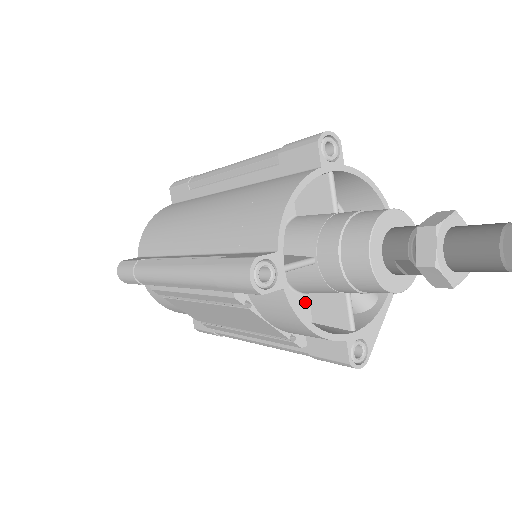
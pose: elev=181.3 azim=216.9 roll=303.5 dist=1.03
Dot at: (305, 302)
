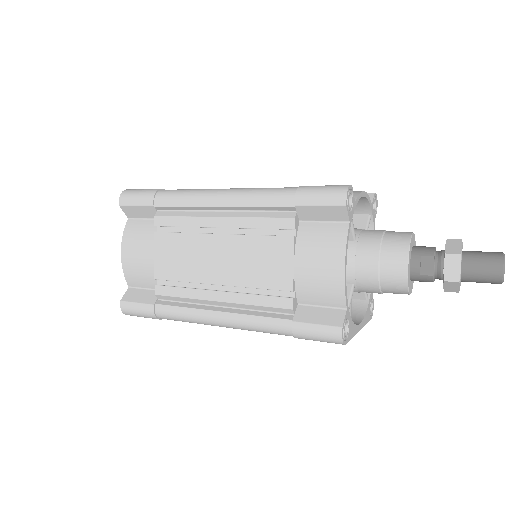
Dot at: occluded
